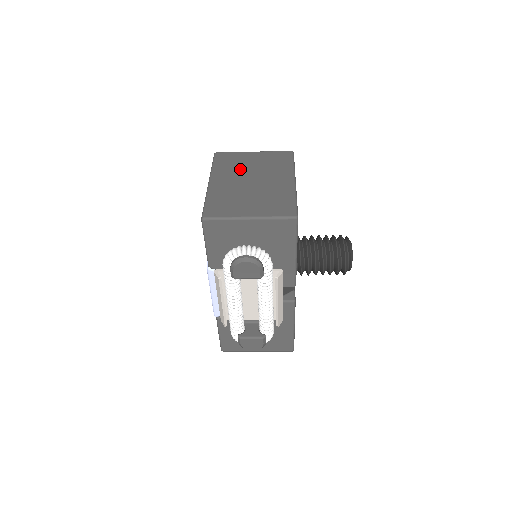
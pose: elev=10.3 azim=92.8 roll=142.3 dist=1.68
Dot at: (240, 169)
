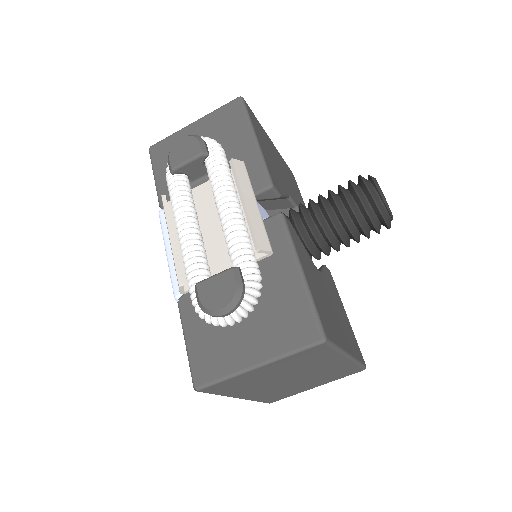
Dot at: occluded
